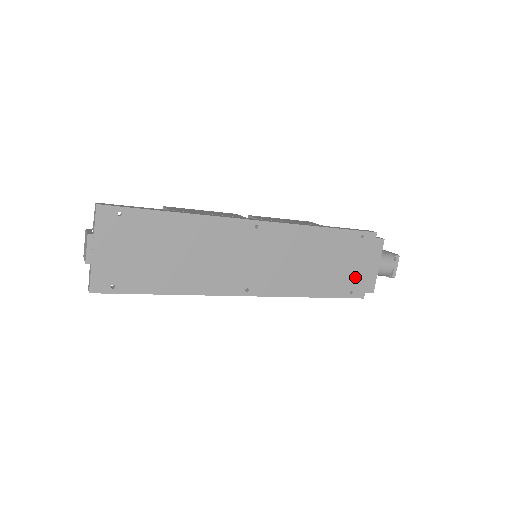
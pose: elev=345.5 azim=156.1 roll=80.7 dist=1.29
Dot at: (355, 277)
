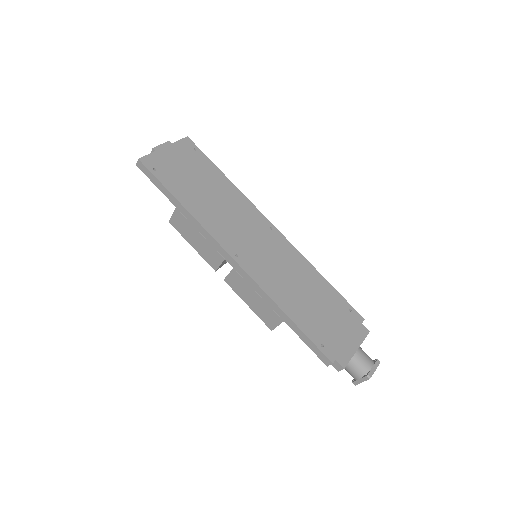
Dot at: (332, 336)
